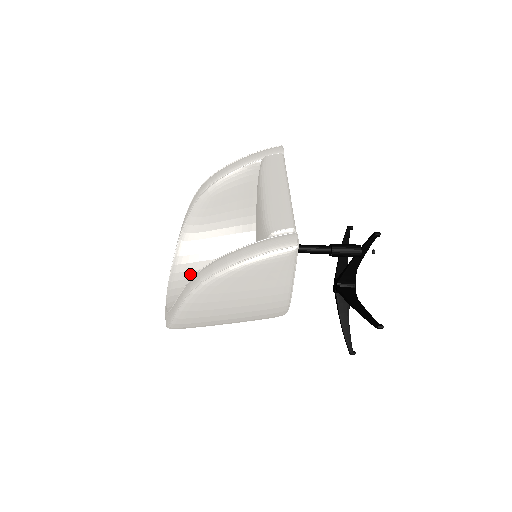
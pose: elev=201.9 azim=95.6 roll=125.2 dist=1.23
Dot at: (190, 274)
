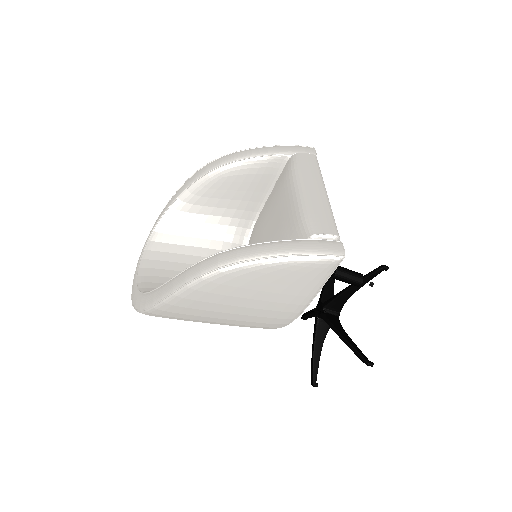
Dot at: (168, 256)
